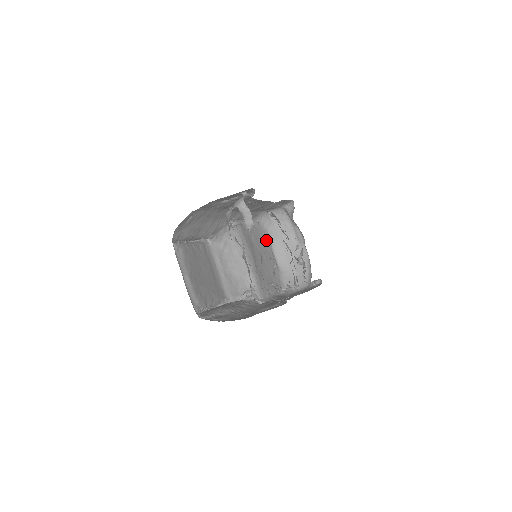
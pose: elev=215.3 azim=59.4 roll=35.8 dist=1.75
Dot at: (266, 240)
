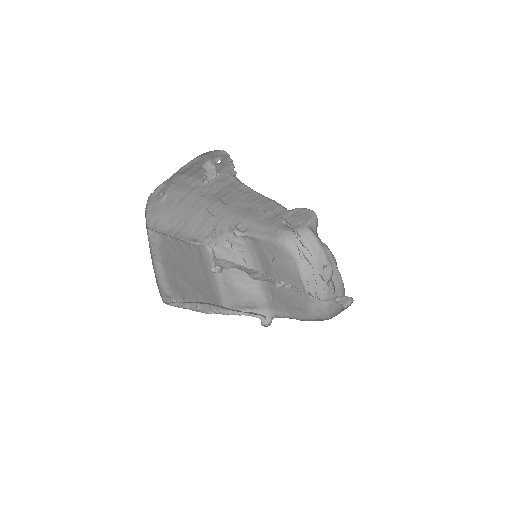
Dot at: (291, 265)
